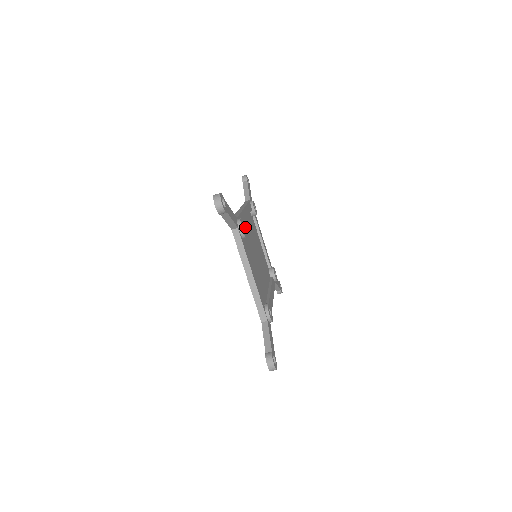
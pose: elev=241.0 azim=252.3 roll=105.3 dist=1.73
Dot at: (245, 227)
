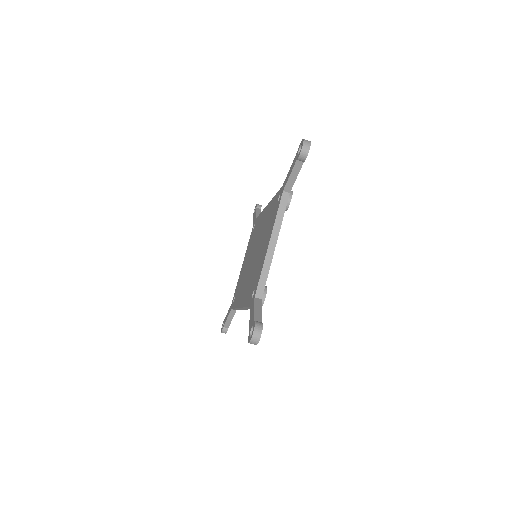
Dot at: occluded
